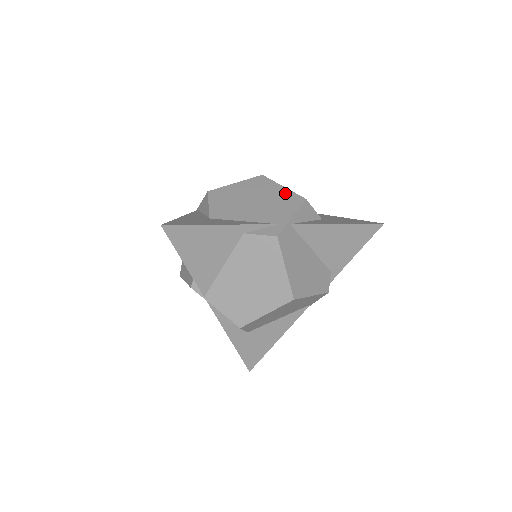
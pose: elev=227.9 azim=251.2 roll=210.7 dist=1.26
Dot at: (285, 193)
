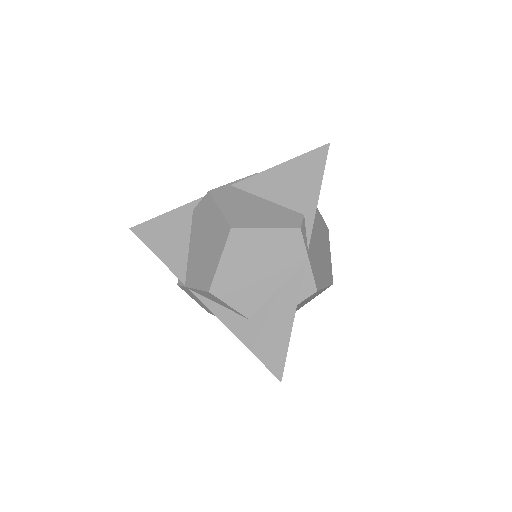
Dot at: occluded
